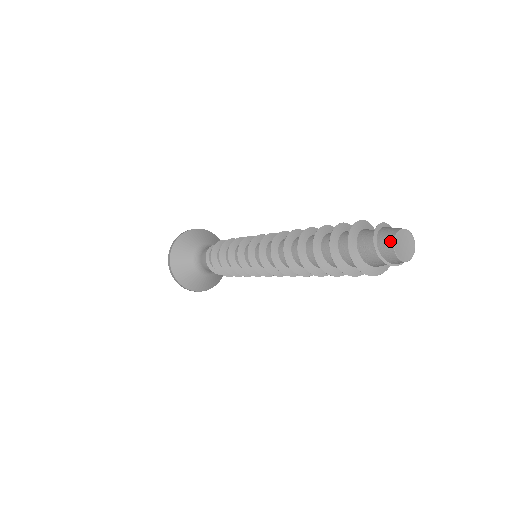
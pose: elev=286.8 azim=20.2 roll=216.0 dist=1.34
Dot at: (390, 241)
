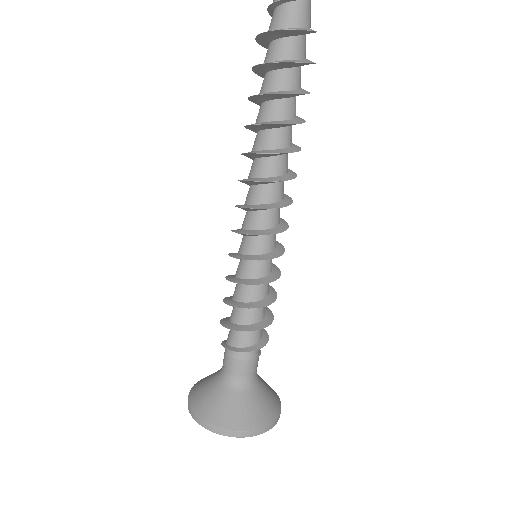
Dot at: out of frame
